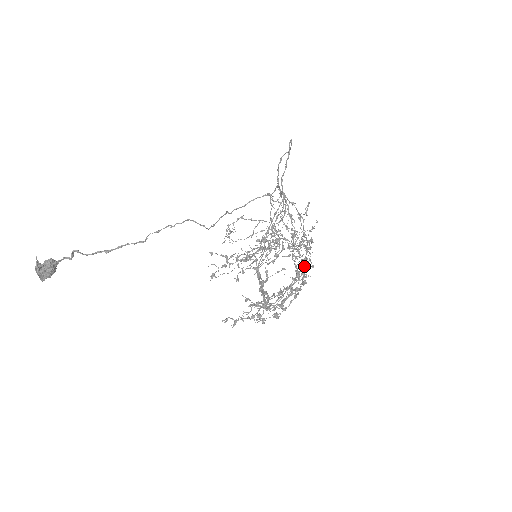
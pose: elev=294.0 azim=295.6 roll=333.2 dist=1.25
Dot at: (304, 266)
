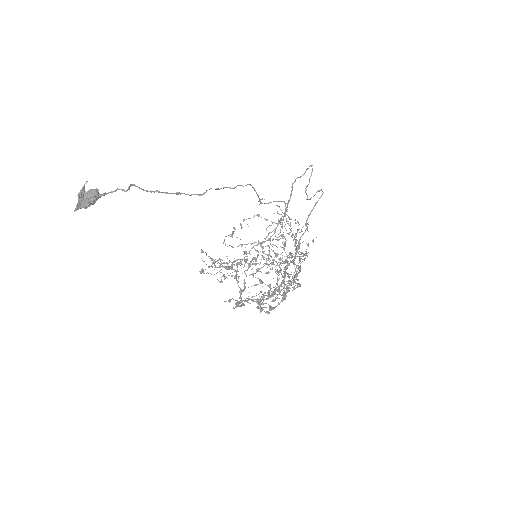
Dot at: (297, 273)
